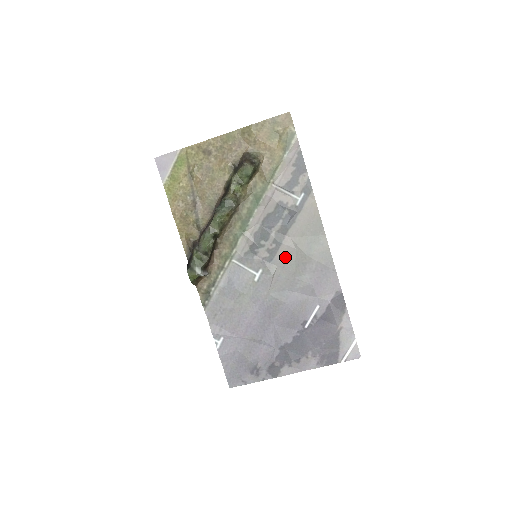
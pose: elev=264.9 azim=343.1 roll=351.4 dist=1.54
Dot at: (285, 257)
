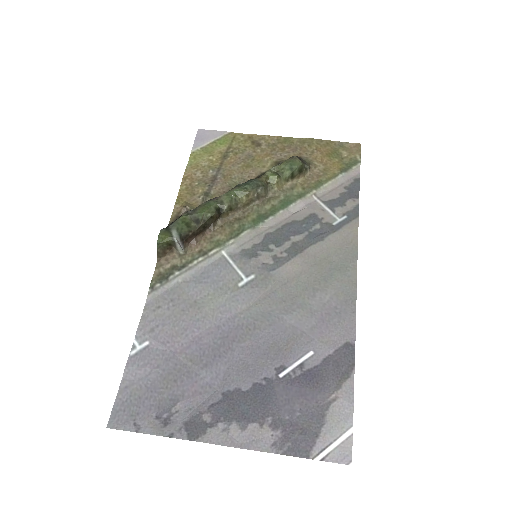
Dot at: (293, 273)
